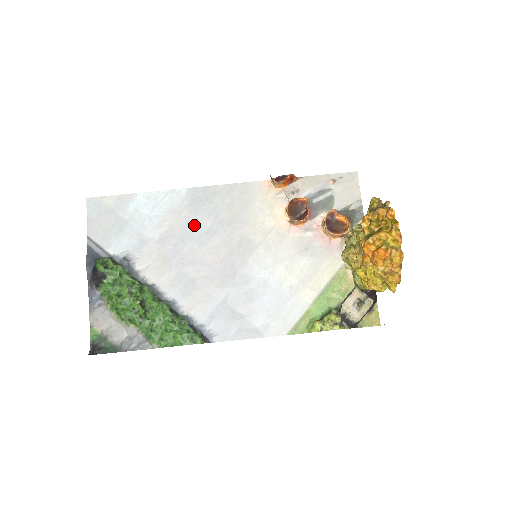
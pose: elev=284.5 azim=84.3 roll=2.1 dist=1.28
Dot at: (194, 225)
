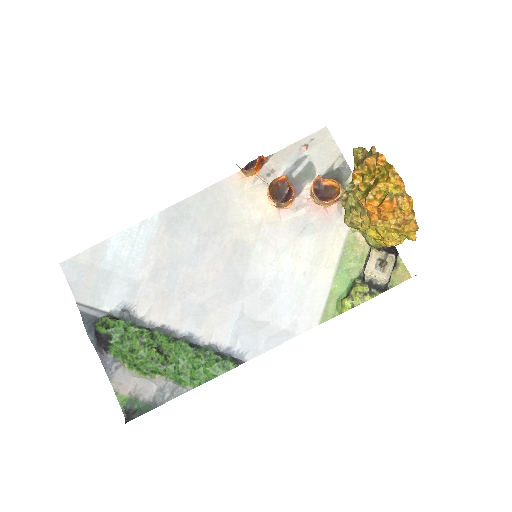
Dot at: (180, 248)
